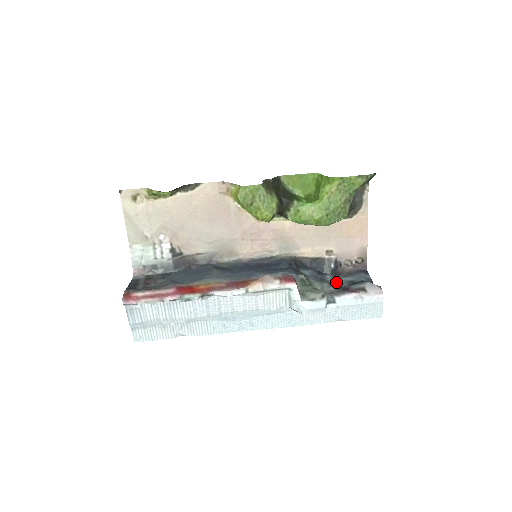
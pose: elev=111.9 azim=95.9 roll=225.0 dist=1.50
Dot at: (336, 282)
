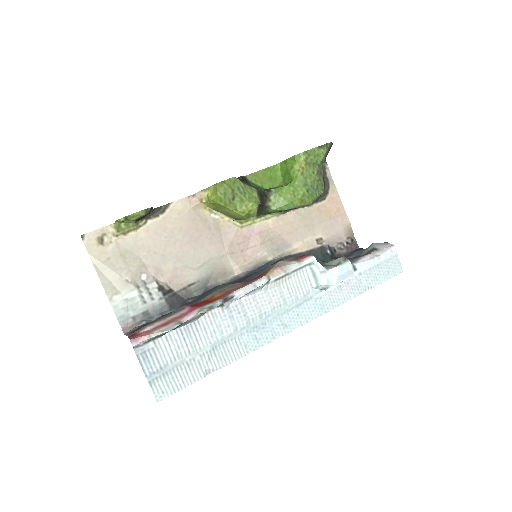
Dot at: occluded
